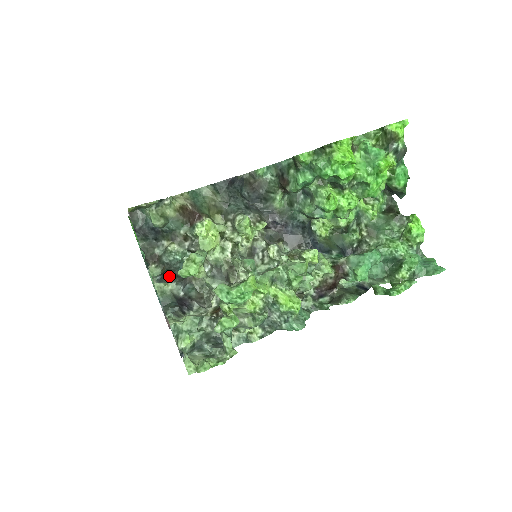
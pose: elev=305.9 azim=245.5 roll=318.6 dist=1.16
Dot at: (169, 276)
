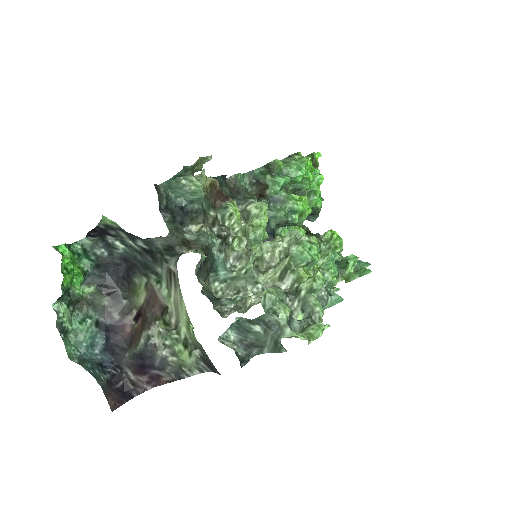
Dot at: (202, 268)
